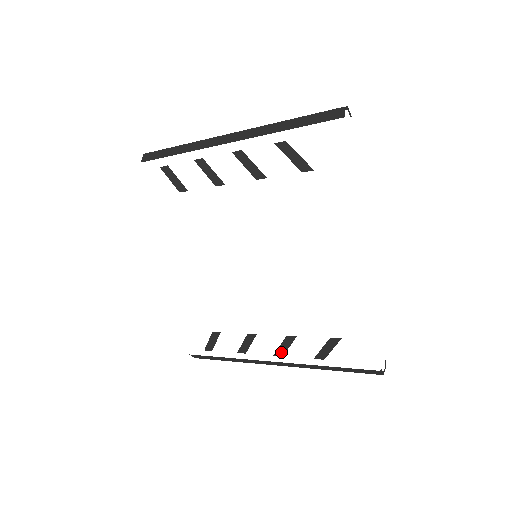
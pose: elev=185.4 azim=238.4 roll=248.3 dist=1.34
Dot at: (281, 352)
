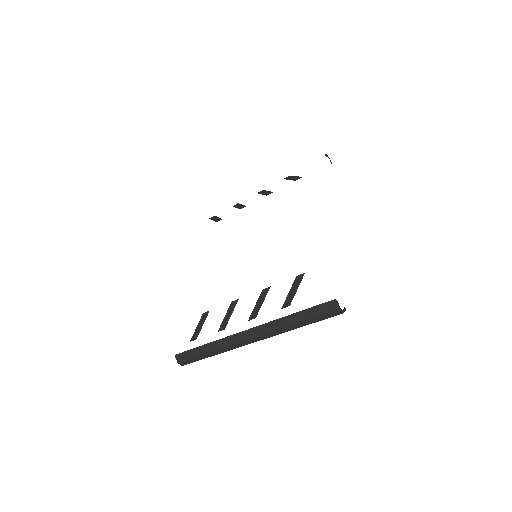
Dot at: (255, 313)
